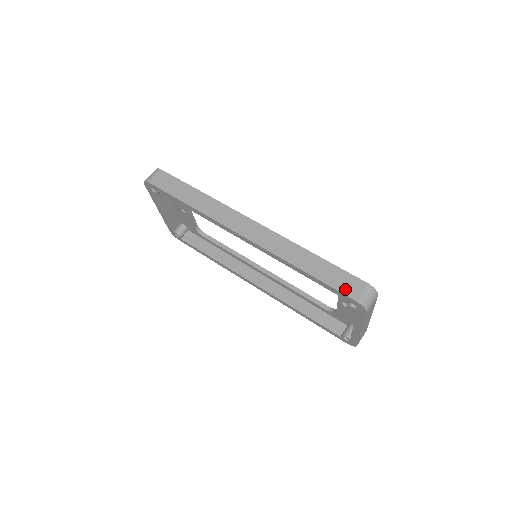
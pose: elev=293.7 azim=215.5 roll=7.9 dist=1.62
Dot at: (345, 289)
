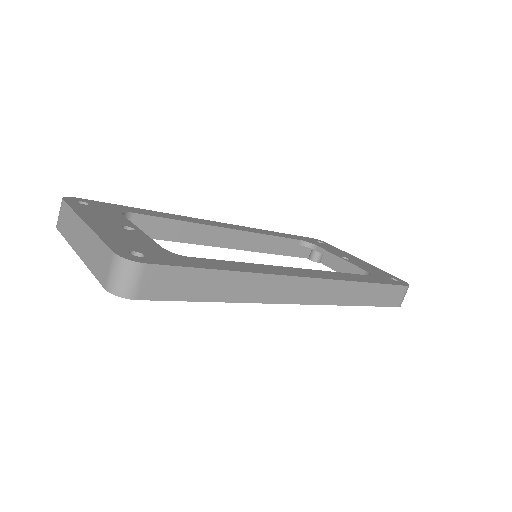
Dot at: (393, 302)
